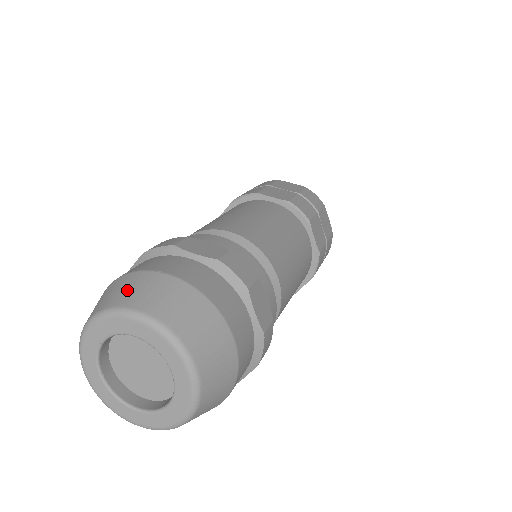
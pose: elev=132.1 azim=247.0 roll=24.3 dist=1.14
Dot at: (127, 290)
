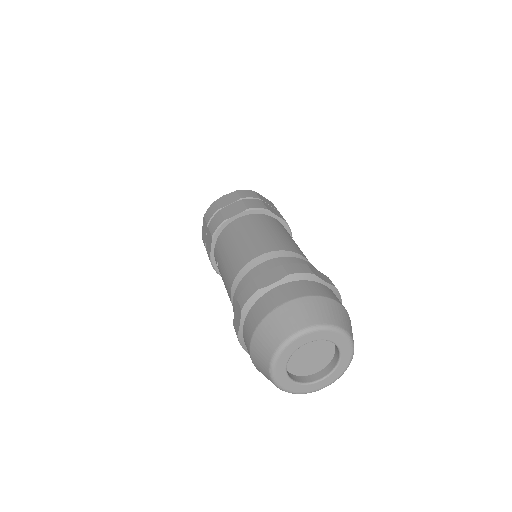
Dot at: (275, 330)
